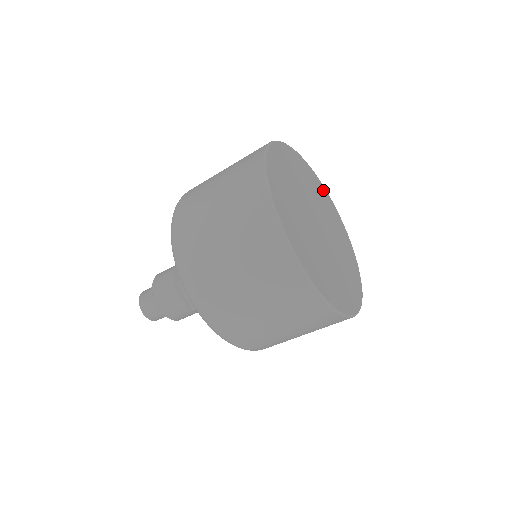
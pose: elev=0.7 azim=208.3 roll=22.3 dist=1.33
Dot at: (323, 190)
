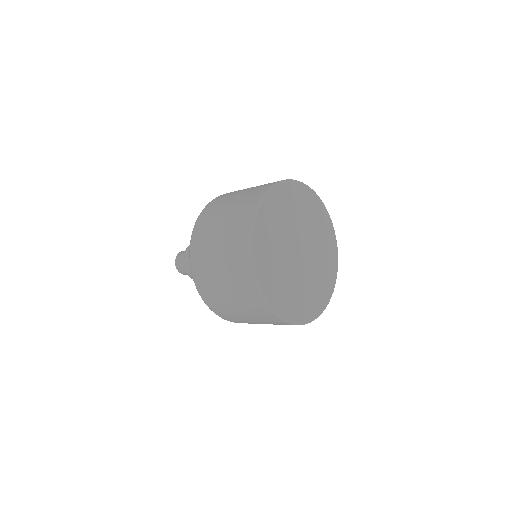
Dot at: (315, 201)
